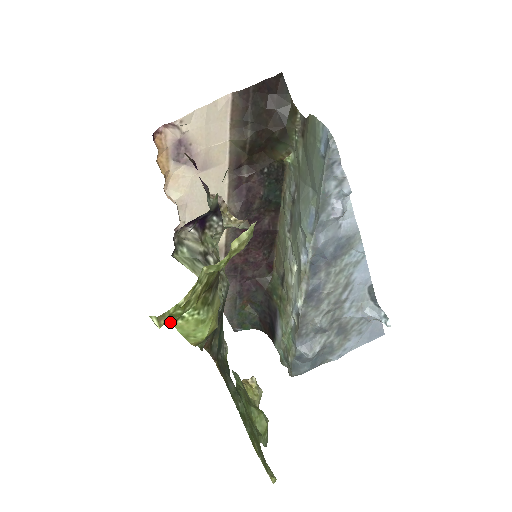
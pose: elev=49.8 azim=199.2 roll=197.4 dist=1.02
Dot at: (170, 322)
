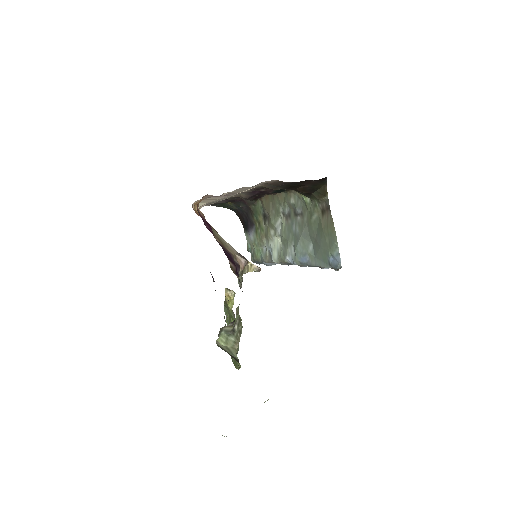
Dot at: occluded
